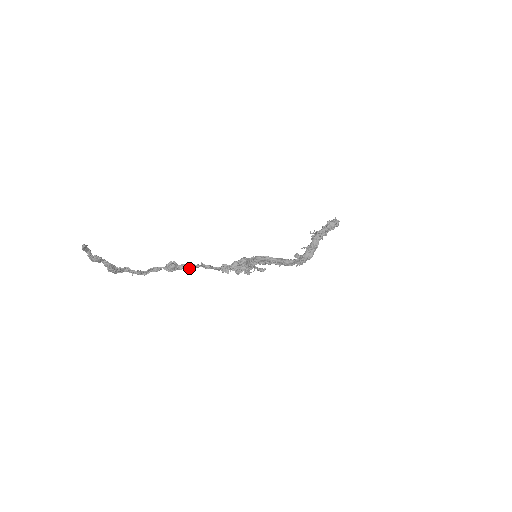
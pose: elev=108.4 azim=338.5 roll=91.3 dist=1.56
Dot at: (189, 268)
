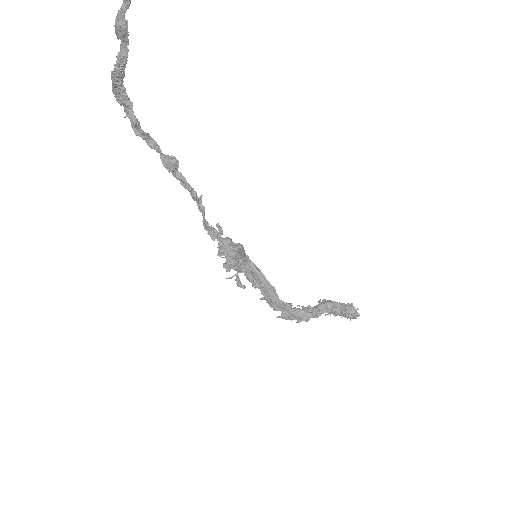
Dot at: (184, 186)
